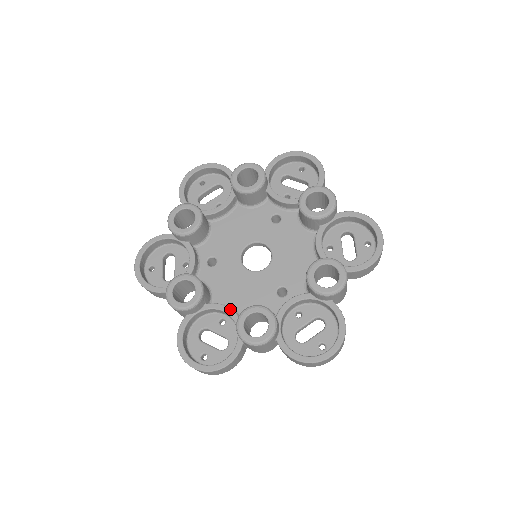
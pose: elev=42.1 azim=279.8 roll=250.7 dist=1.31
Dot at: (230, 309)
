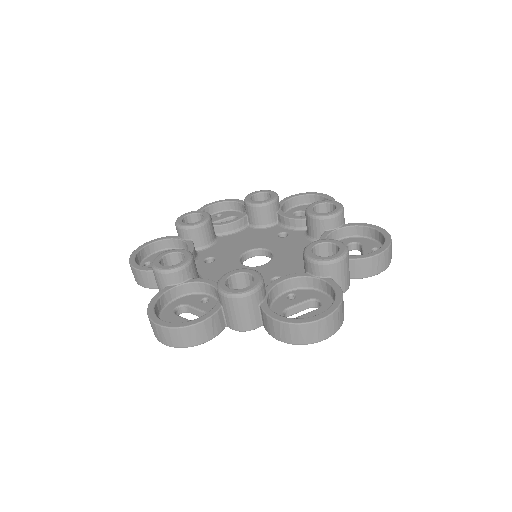
Dot at: (216, 282)
